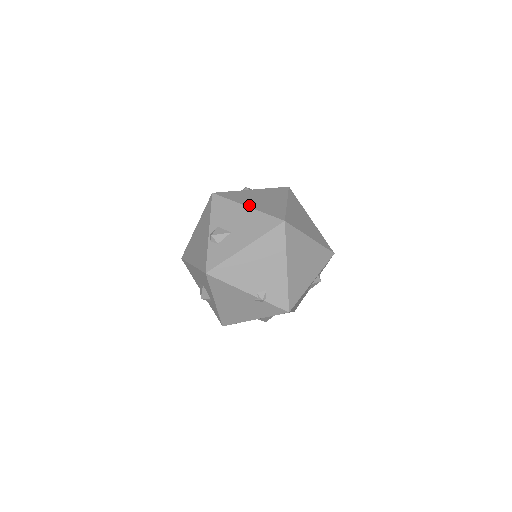
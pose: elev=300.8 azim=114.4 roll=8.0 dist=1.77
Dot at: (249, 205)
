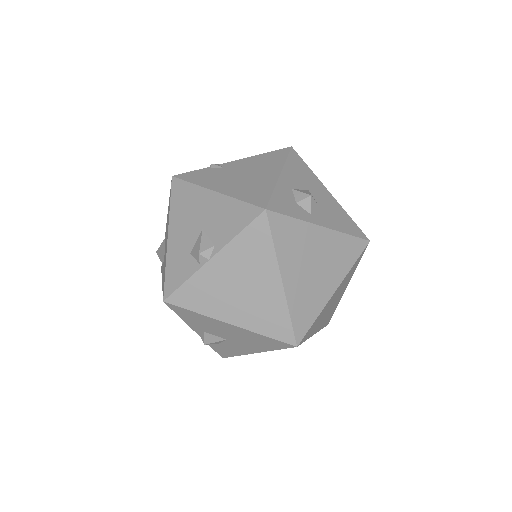
Dot at: (231, 320)
